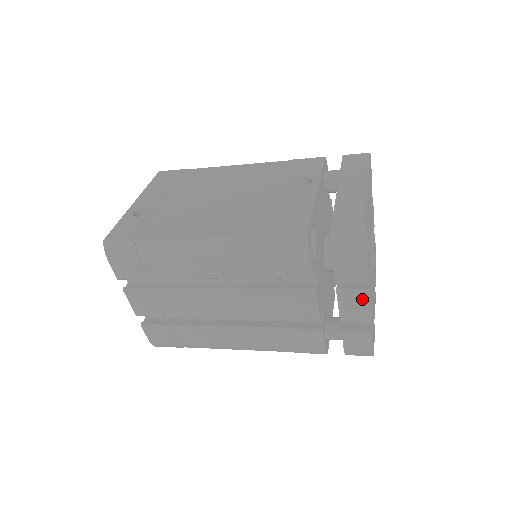
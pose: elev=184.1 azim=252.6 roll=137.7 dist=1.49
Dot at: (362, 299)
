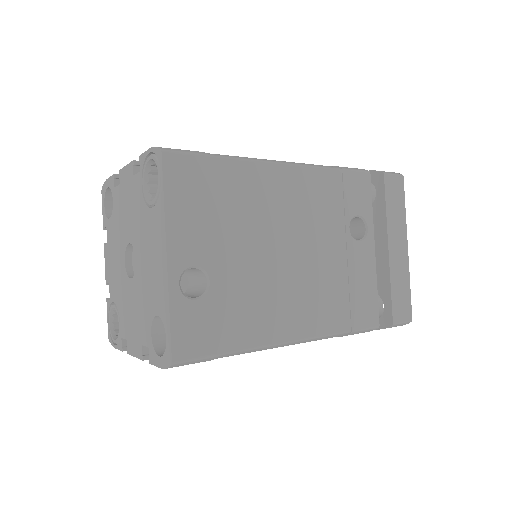
Dot at: occluded
